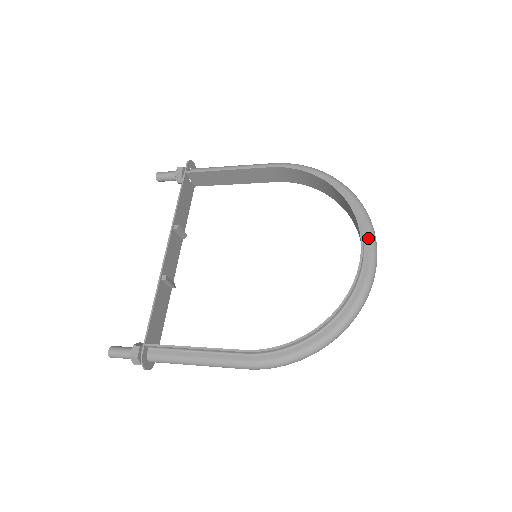
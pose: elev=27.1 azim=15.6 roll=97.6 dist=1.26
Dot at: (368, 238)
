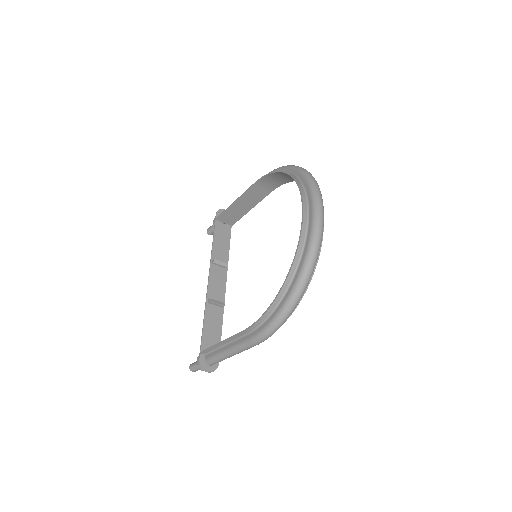
Dot at: (310, 199)
